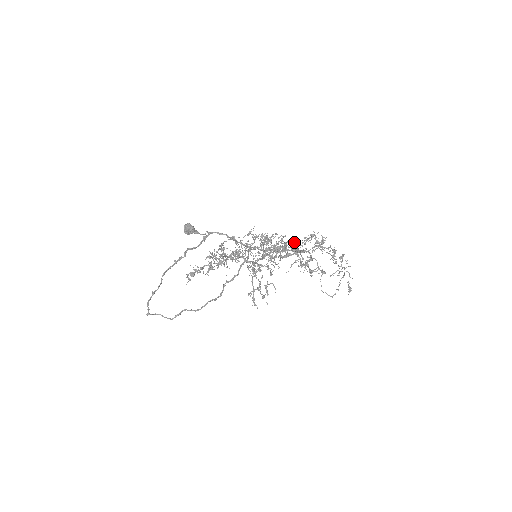
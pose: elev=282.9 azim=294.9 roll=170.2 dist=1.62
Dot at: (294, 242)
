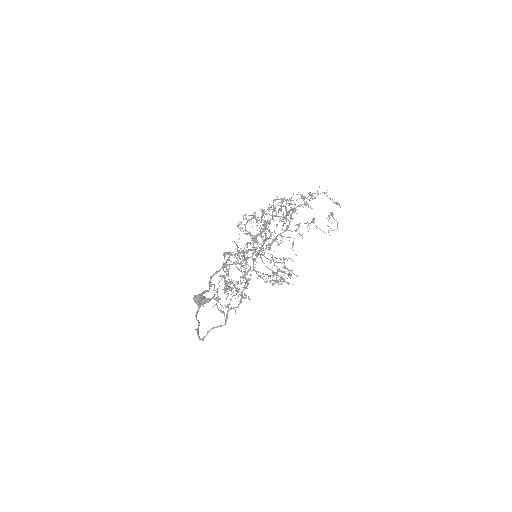
Dot at: (267, 214)
